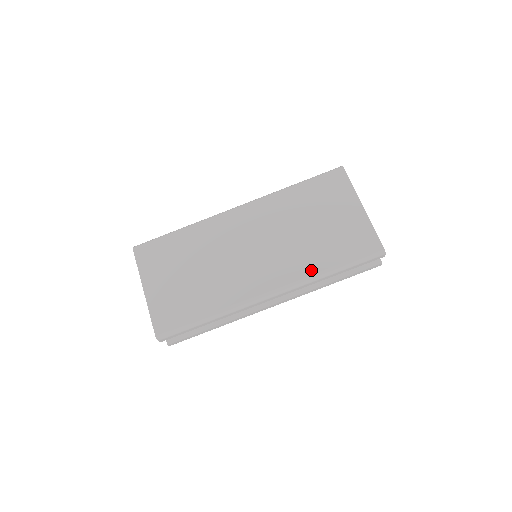
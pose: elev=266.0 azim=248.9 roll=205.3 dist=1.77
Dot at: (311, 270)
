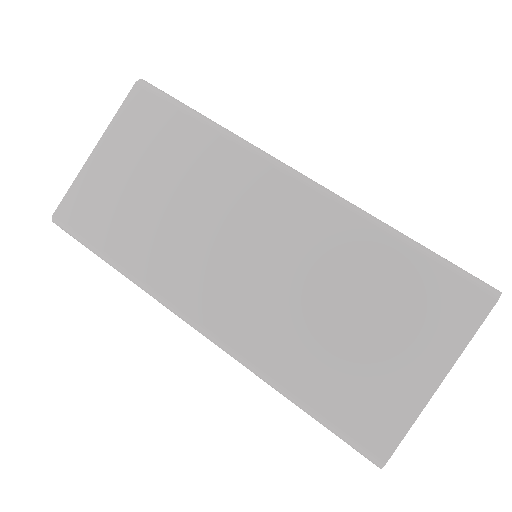
Dot at: (271, 366)
